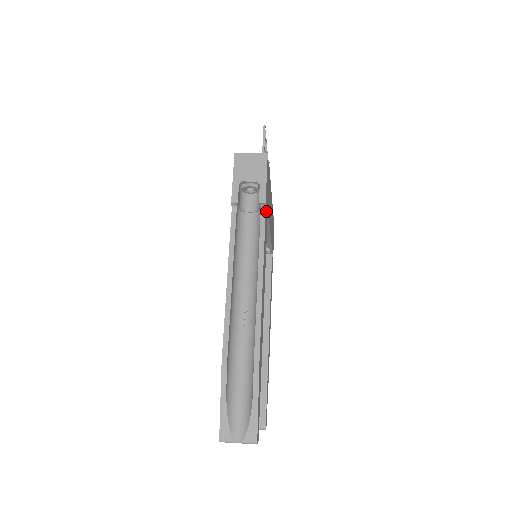
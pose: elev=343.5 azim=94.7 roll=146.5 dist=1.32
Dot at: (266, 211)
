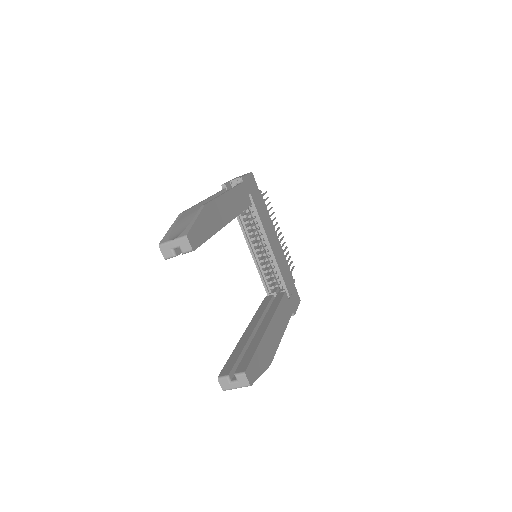
Dot at: (246, 190)
